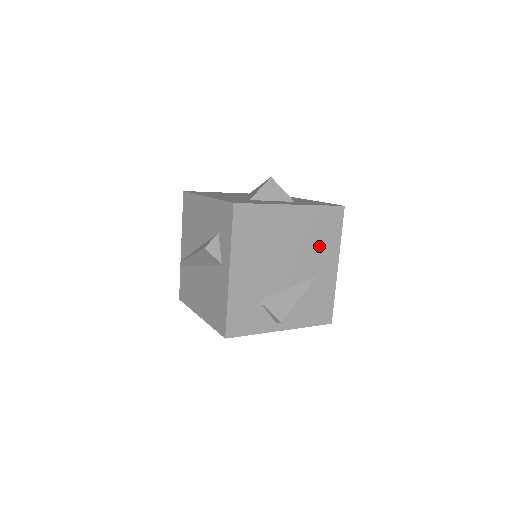
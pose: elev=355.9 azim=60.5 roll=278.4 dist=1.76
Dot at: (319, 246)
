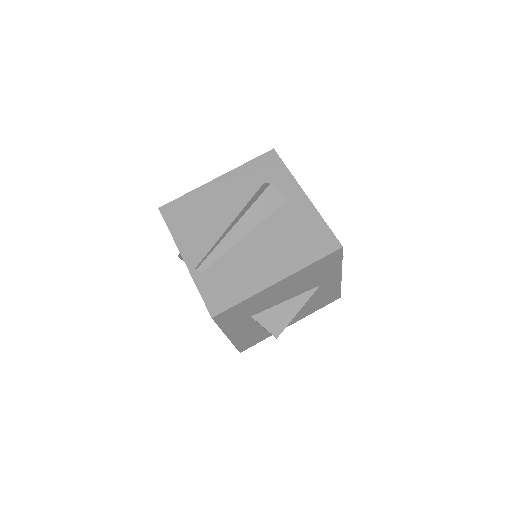
Dot at: occluded
